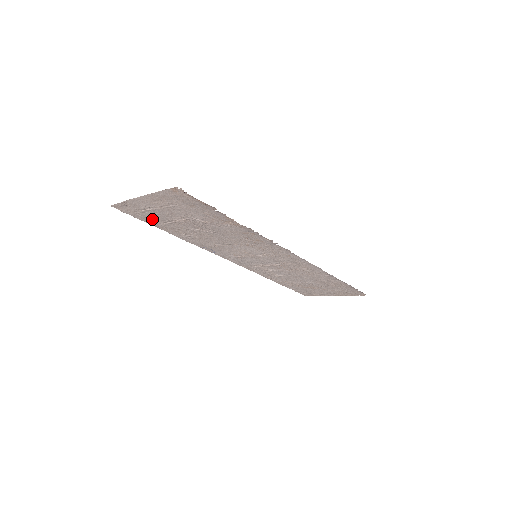
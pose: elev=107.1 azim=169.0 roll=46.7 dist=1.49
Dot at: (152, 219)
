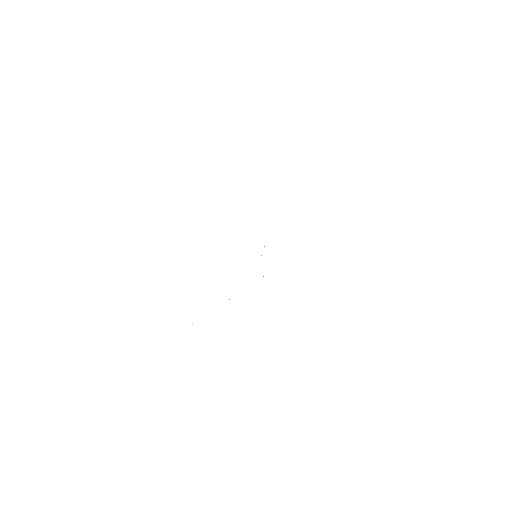
Dot at: occluded
